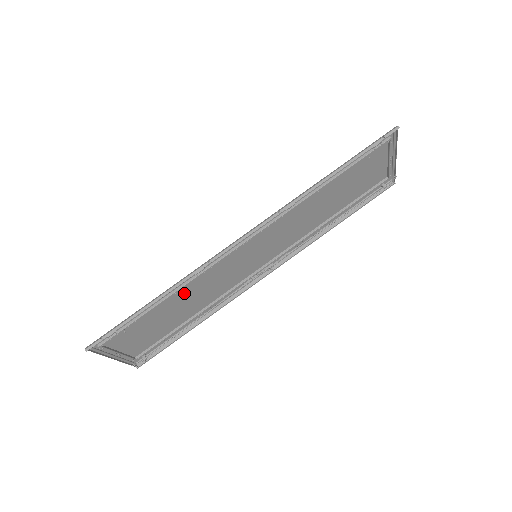
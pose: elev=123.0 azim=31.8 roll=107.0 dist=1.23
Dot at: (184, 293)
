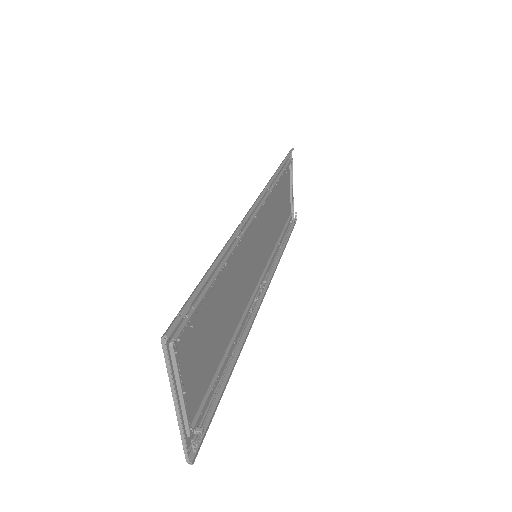
Dot at: (225, 279)
